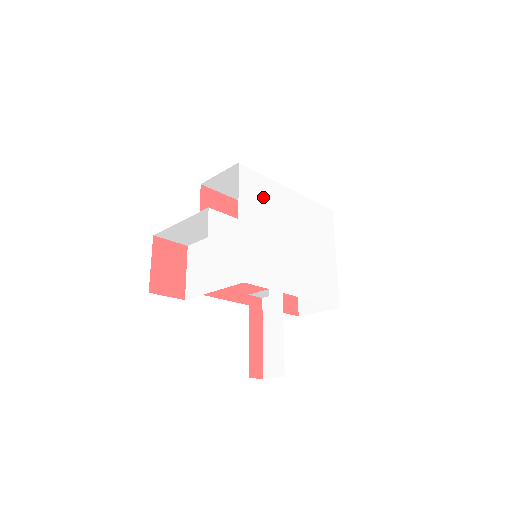
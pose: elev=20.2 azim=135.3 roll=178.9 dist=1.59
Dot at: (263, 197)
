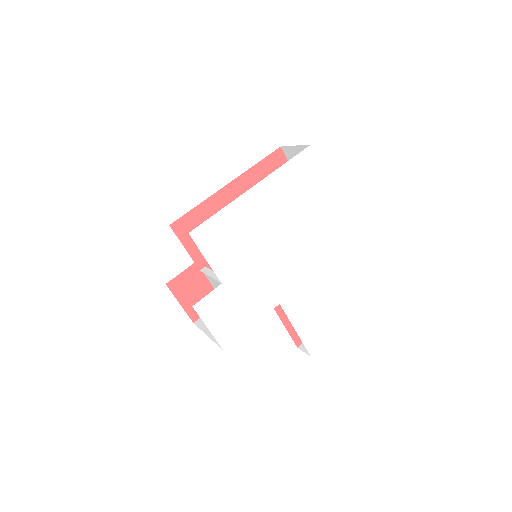
Dot at: (231, 234)
